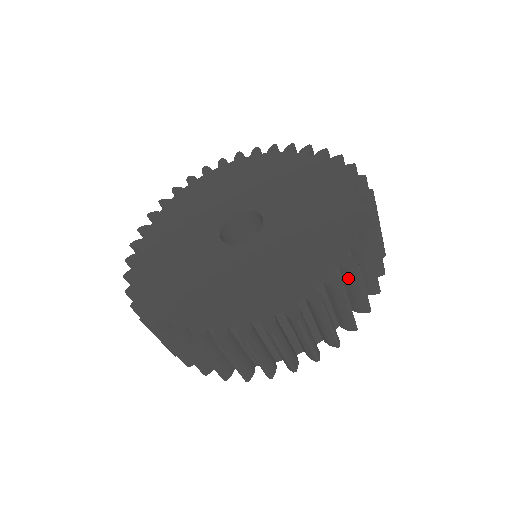
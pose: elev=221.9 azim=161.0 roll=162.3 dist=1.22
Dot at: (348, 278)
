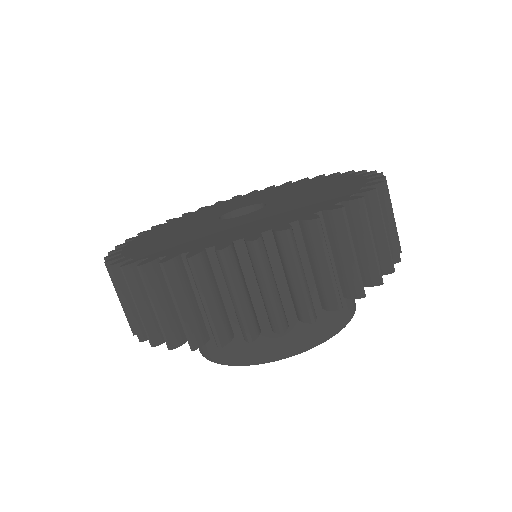
Dot at: occluded
